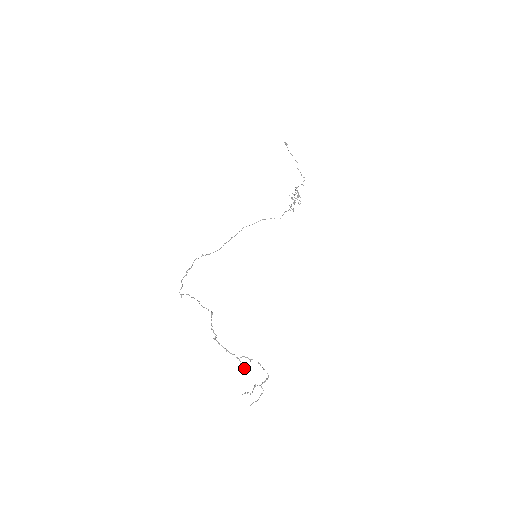
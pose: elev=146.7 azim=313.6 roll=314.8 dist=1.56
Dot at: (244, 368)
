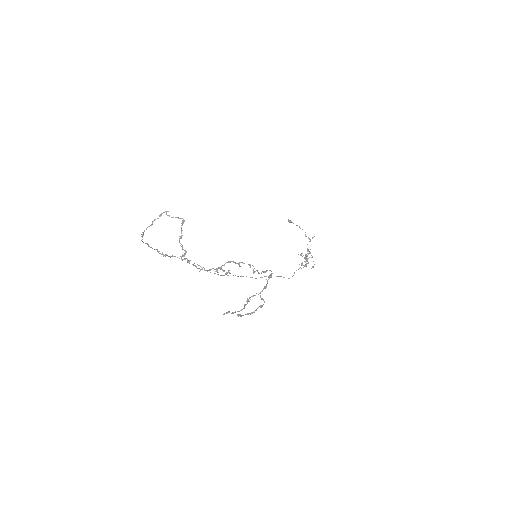
Dot at: (228, 271)
